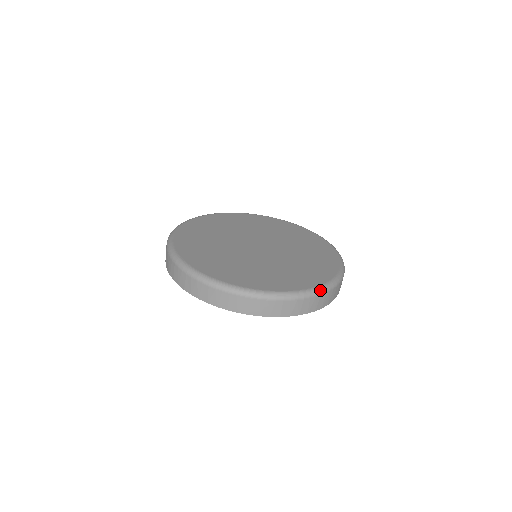
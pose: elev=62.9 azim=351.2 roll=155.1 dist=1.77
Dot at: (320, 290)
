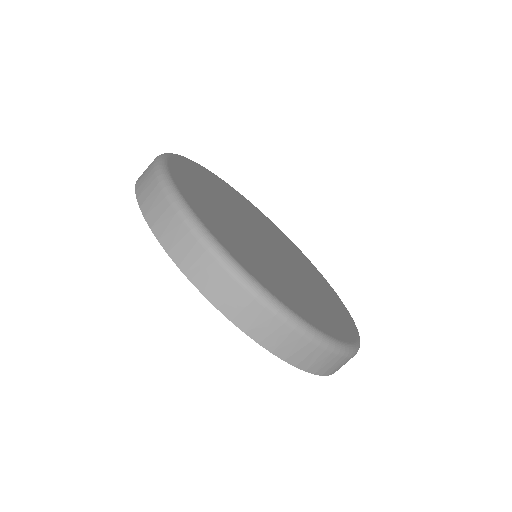
Dot at: occluded
